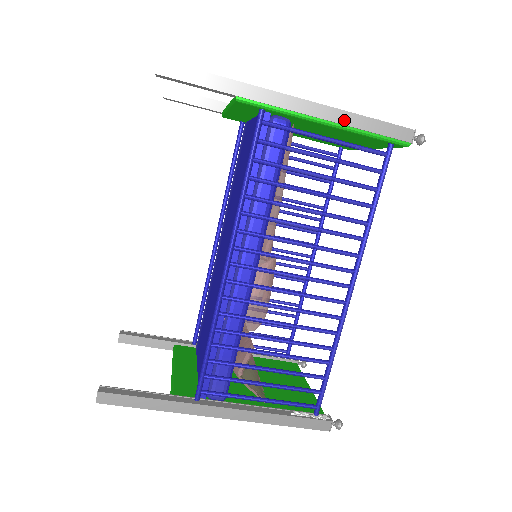
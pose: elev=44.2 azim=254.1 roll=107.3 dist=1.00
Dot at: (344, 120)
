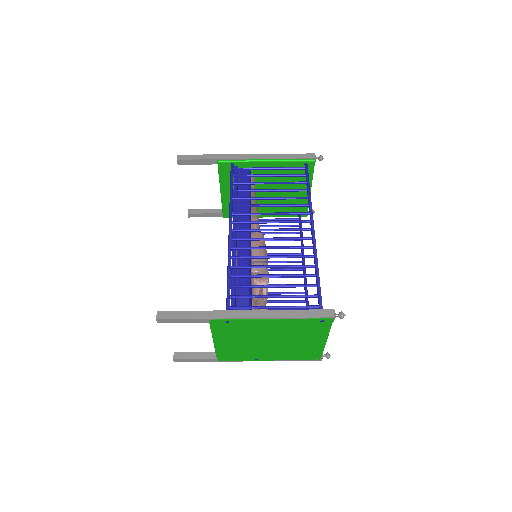
Dot at: (275, 157)
